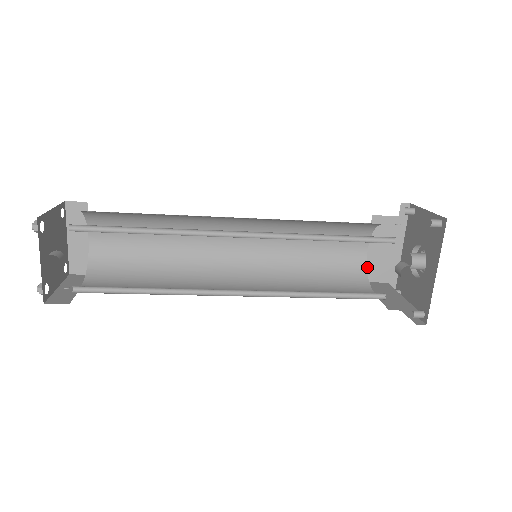
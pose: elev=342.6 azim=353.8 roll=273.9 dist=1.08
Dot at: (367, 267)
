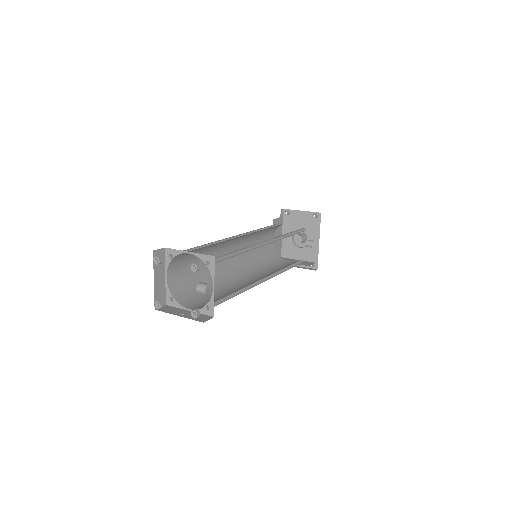
Dot at: occluded
